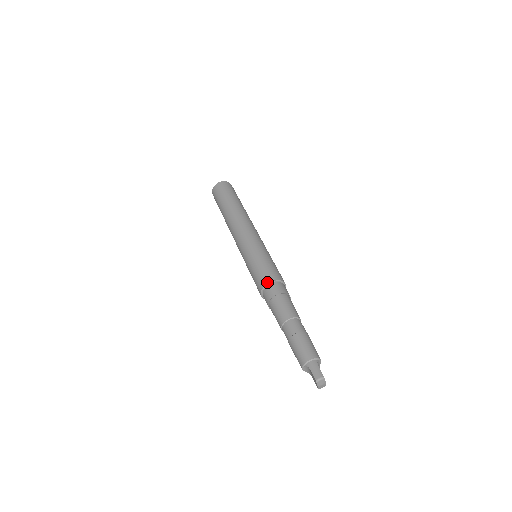
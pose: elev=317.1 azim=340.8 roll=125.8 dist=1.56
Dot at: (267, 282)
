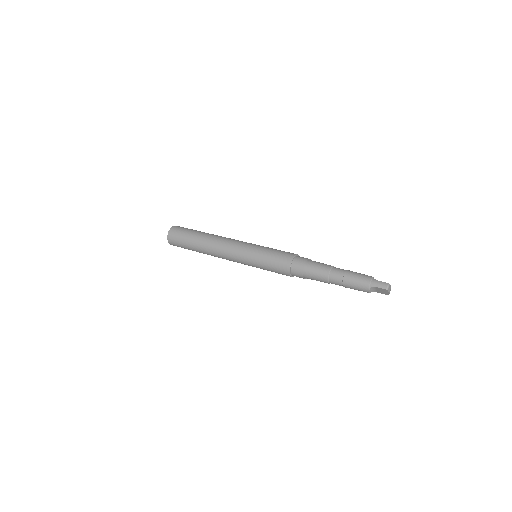
Dot at: (289, 263)
